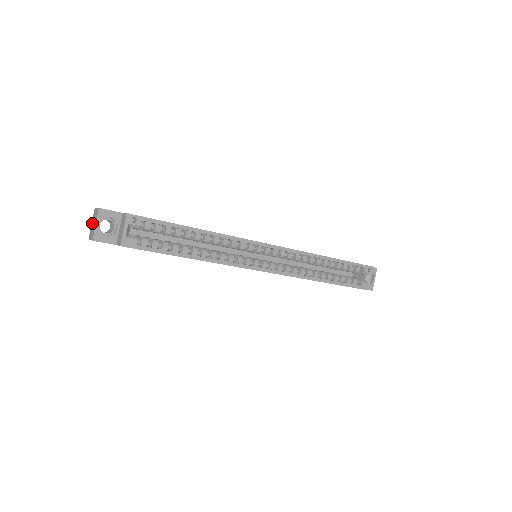
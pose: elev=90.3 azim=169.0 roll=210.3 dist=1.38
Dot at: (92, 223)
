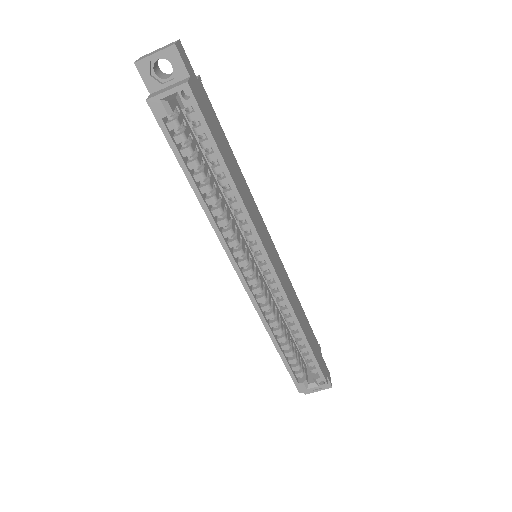
Dot at: (159, 48)
